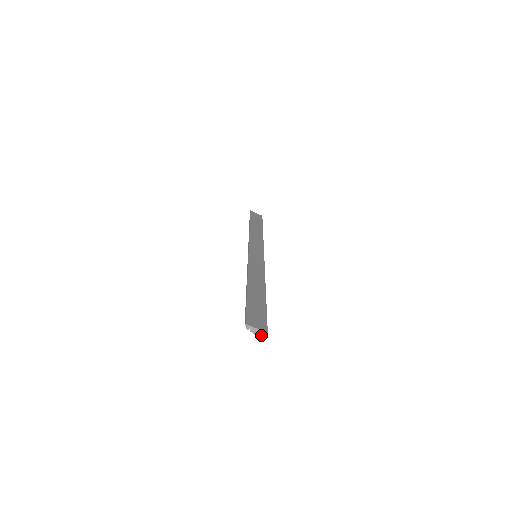
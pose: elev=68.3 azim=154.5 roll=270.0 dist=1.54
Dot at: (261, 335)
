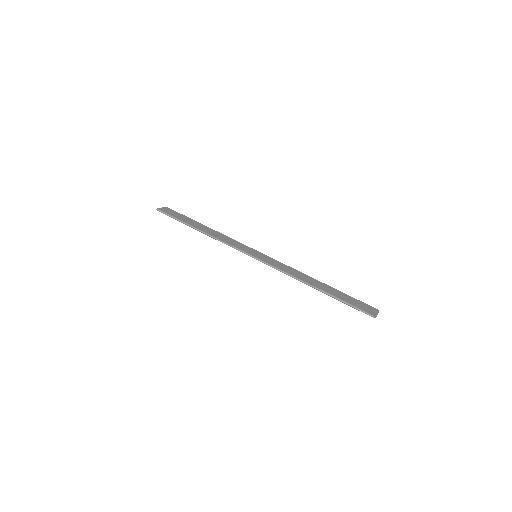
Dot at: (377, 314)
